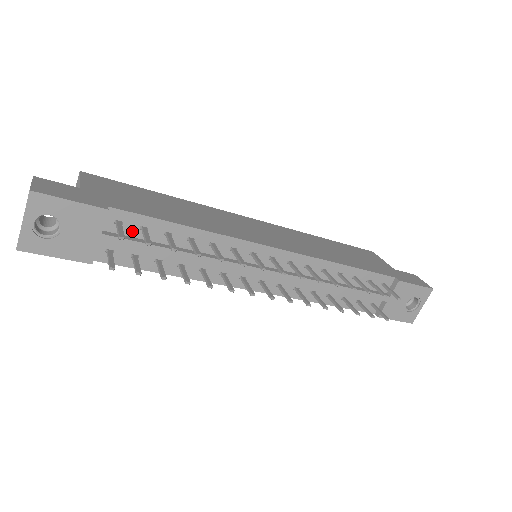
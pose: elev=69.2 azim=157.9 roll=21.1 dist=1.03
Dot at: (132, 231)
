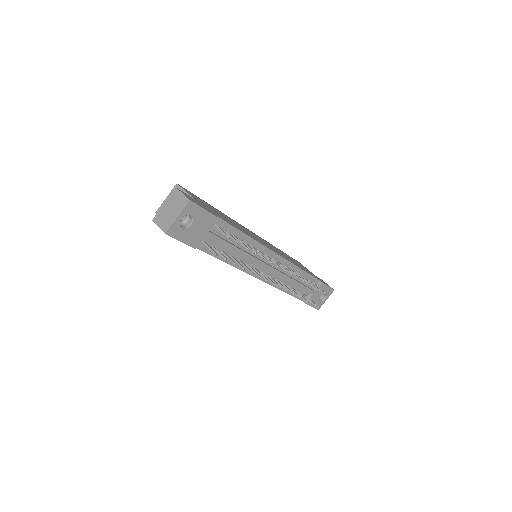
Dot at: (219, 232)
